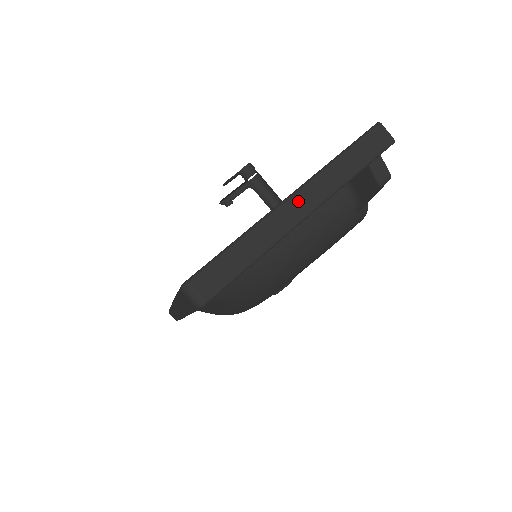
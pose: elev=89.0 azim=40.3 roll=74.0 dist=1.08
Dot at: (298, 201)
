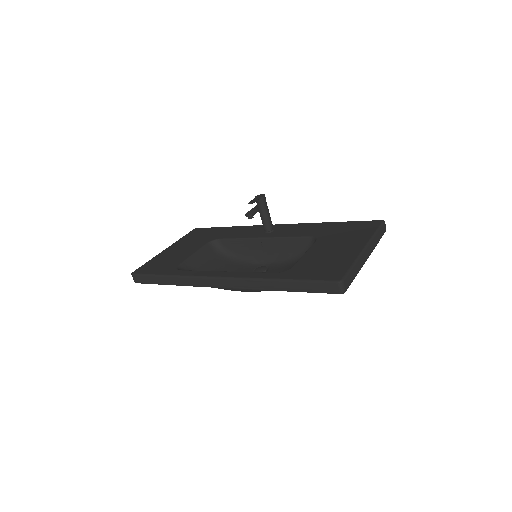
Dot at: (367, 250)
